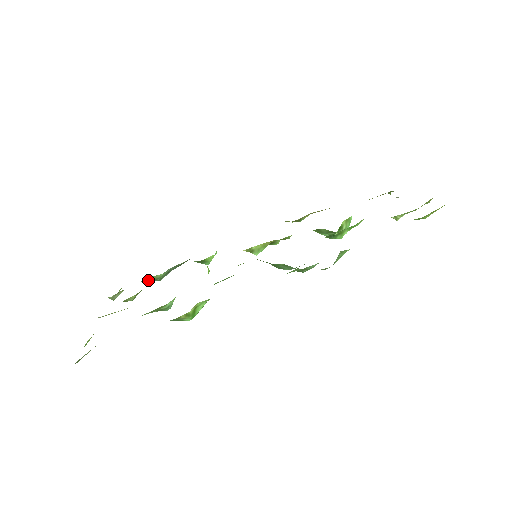
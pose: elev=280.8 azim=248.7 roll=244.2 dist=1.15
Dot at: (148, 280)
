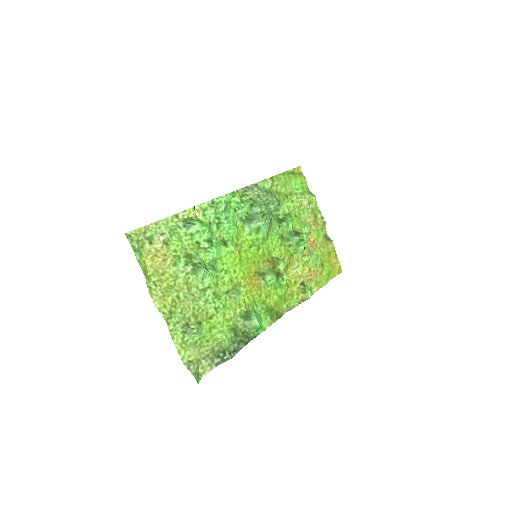
Dot at: (218, 355)
